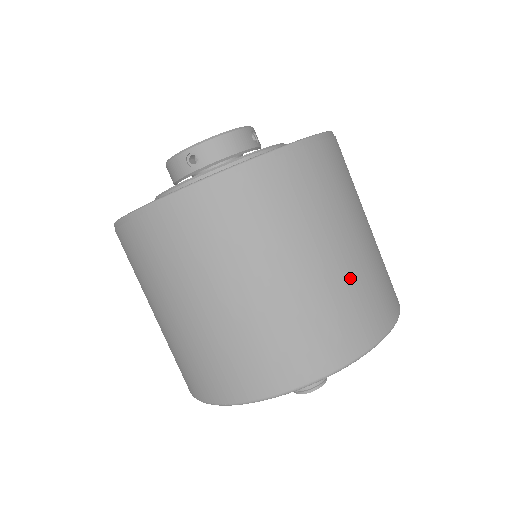
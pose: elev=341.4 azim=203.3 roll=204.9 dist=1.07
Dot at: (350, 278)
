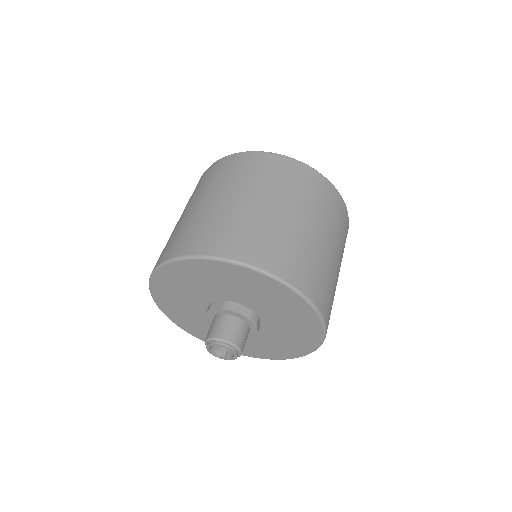
Dot at: (323, 260)
